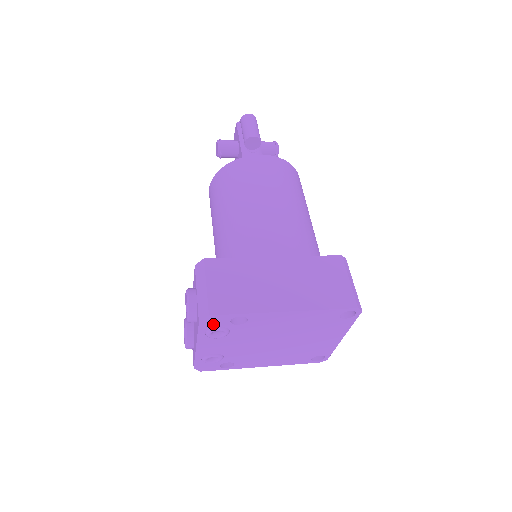
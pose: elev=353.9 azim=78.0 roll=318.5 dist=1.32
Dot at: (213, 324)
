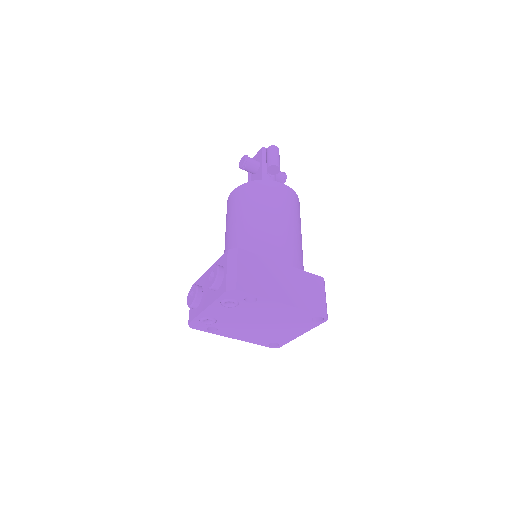
Dot at: (233, 296)
